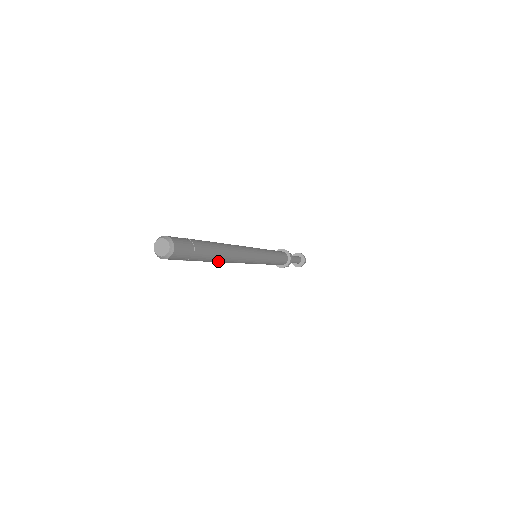
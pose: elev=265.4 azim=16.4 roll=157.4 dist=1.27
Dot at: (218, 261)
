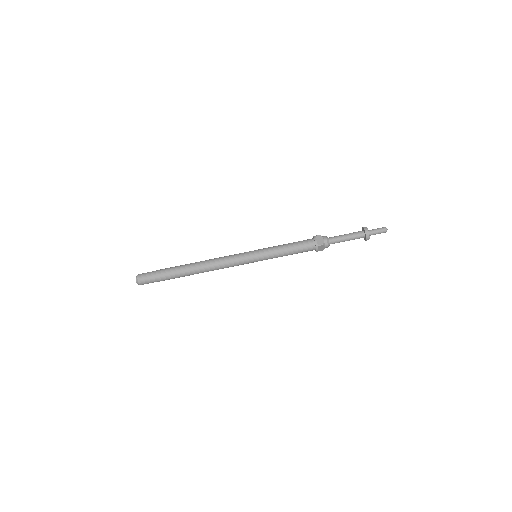
Dot at: (193, 274)
